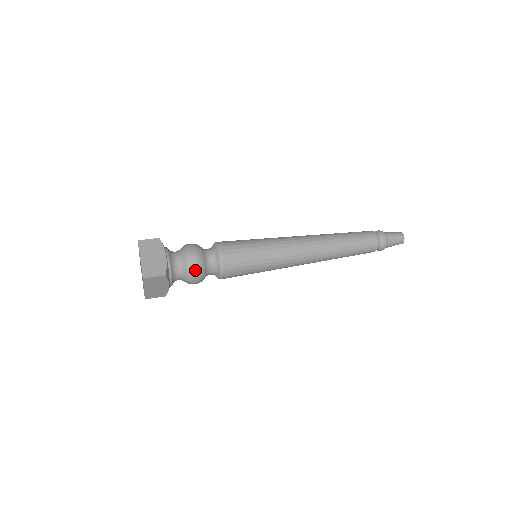
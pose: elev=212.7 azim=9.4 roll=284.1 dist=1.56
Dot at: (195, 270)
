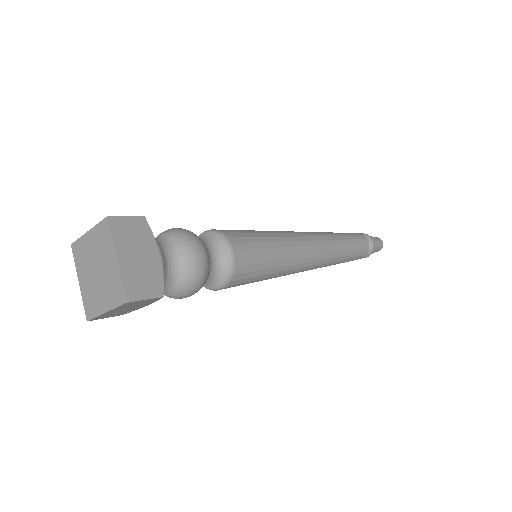
Dot at: (197, 282)
